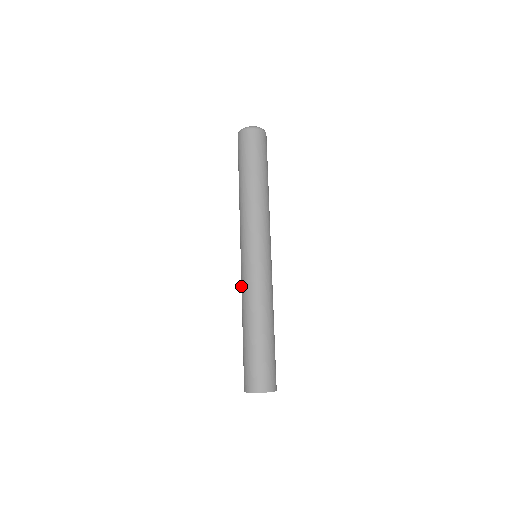
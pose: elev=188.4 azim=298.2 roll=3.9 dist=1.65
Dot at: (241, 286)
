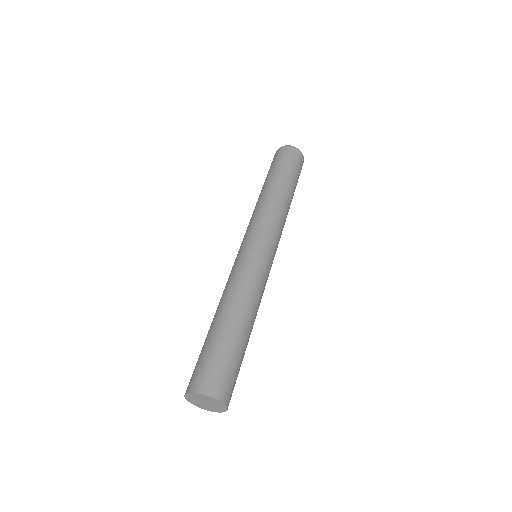
Dot at: occluded
